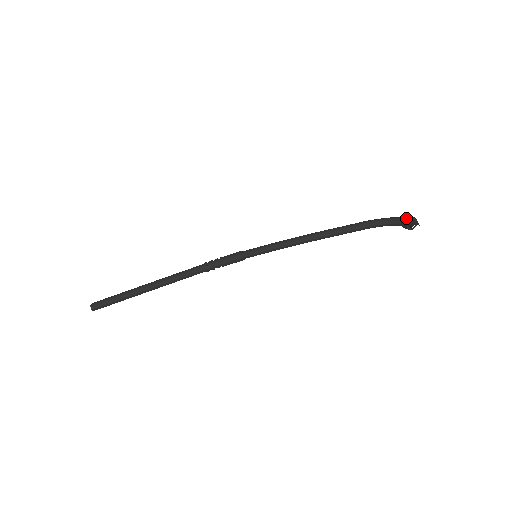
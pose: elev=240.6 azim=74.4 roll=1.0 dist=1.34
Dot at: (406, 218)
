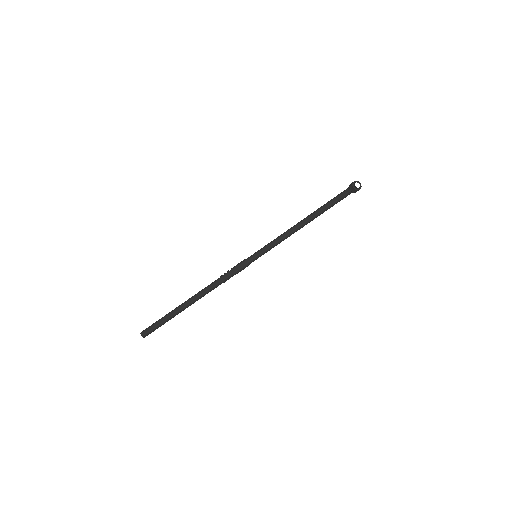
Dot at: (351, 184)
